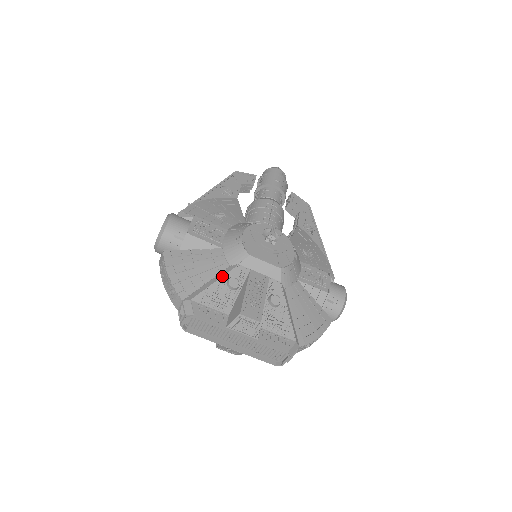
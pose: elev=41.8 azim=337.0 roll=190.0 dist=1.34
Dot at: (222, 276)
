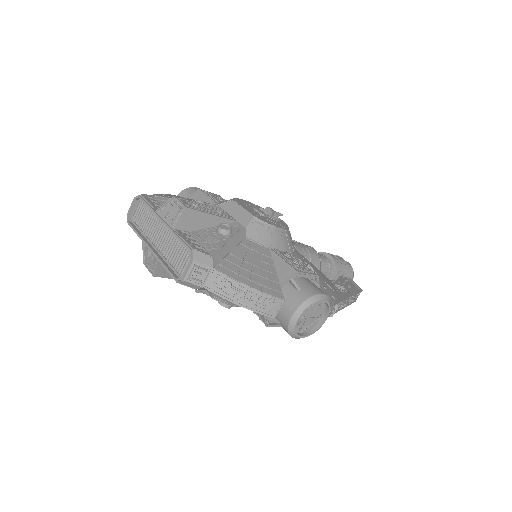
Dot at: occluded
